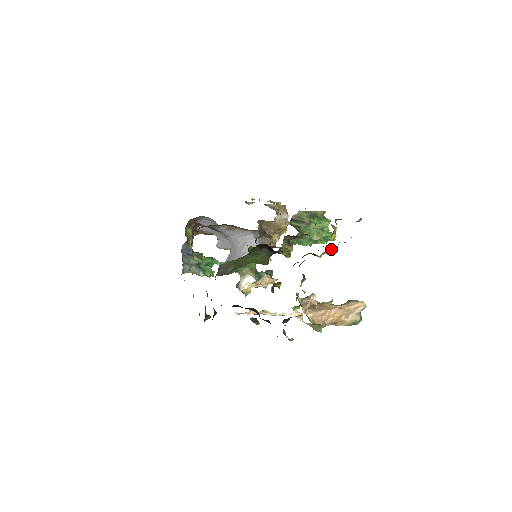
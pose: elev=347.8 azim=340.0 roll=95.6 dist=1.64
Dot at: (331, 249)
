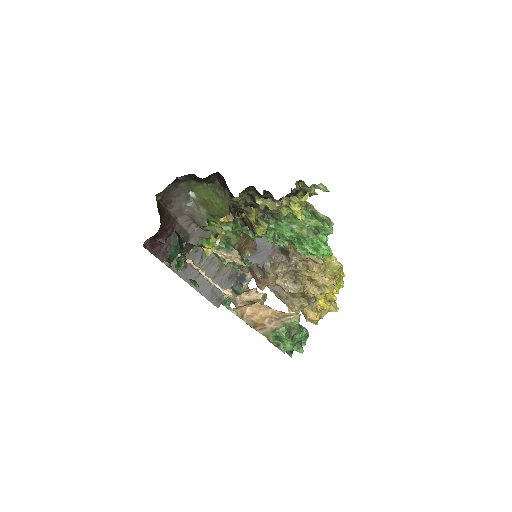
Dot at: (273, 201)
